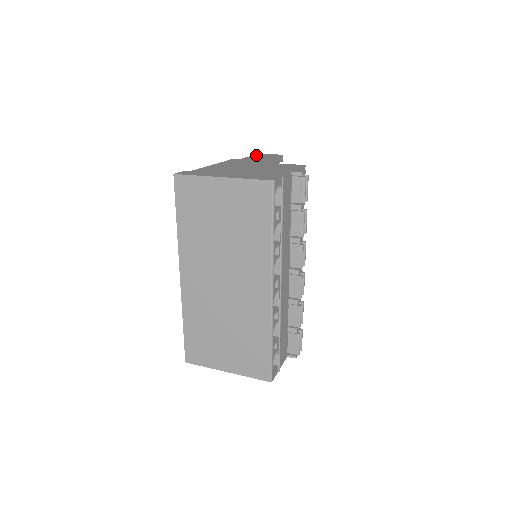
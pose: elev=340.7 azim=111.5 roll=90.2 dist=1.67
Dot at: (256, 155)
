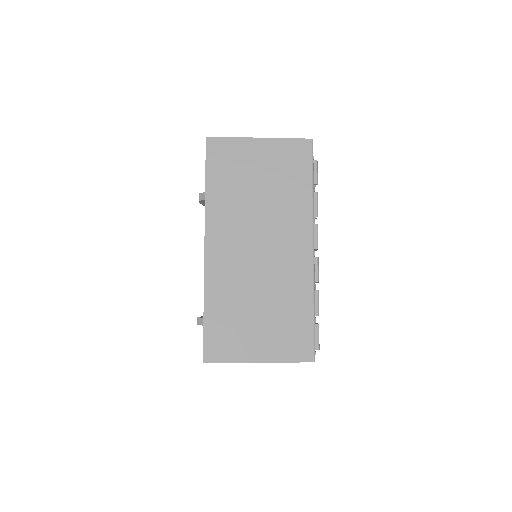
Dot at: occluded
